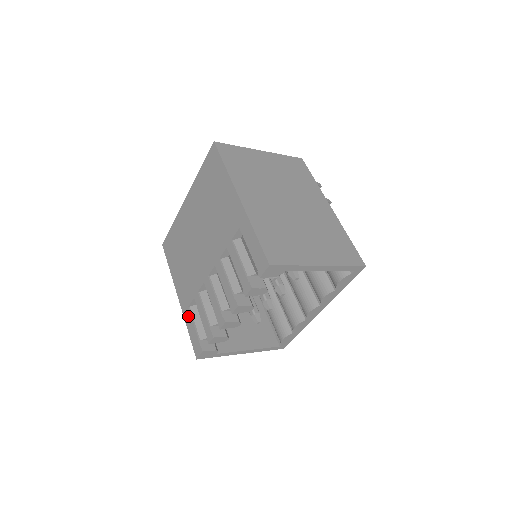
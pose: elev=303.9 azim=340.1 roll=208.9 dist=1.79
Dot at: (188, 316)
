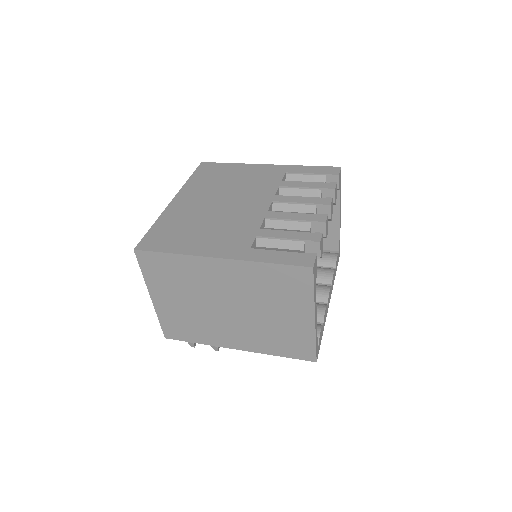
Dot at: (258, 253)
